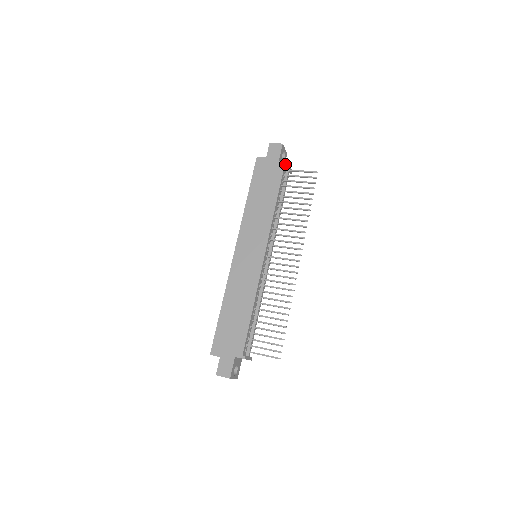
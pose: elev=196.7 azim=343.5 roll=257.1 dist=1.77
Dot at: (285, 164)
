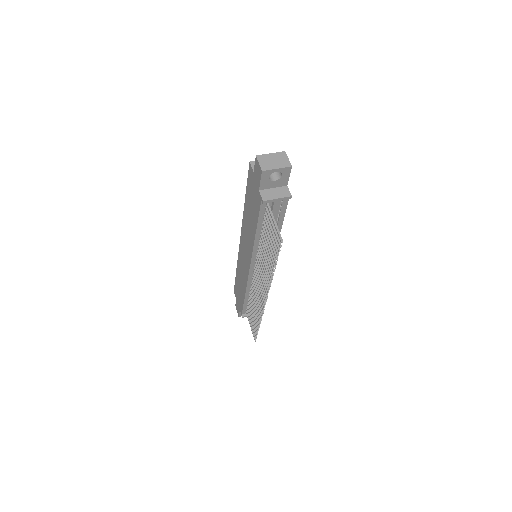
Dot at: (262, 200)
